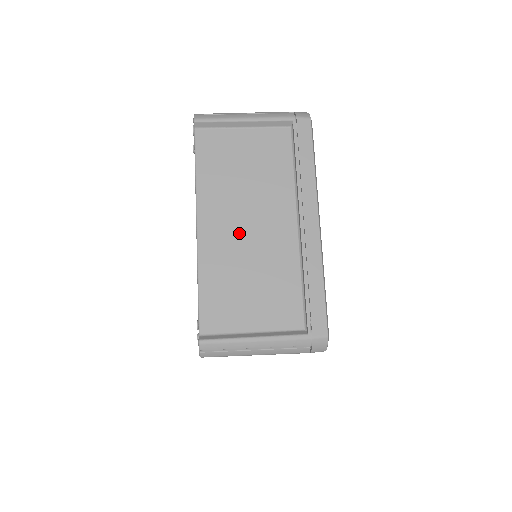
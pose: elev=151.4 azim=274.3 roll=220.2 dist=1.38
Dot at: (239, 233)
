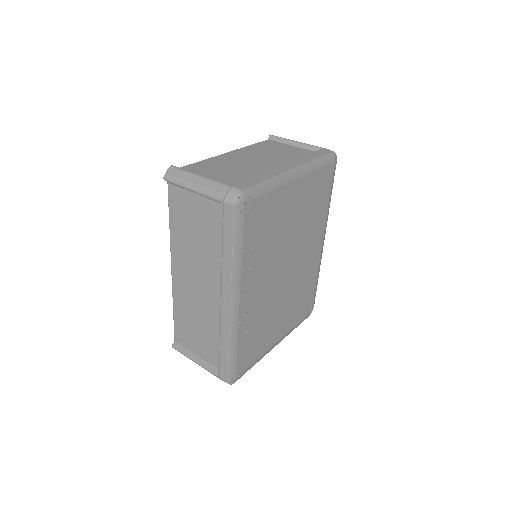
Dot at: (245, 160)
